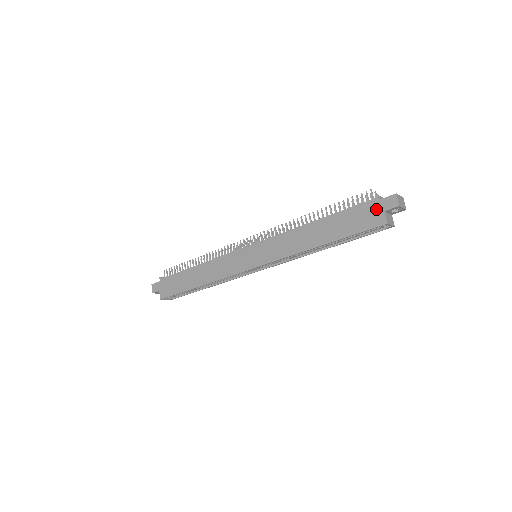
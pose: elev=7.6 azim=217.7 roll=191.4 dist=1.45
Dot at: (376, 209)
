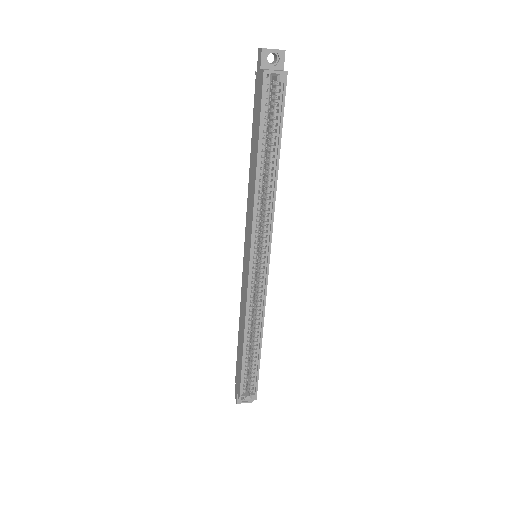
Dot at: (258, 78)
